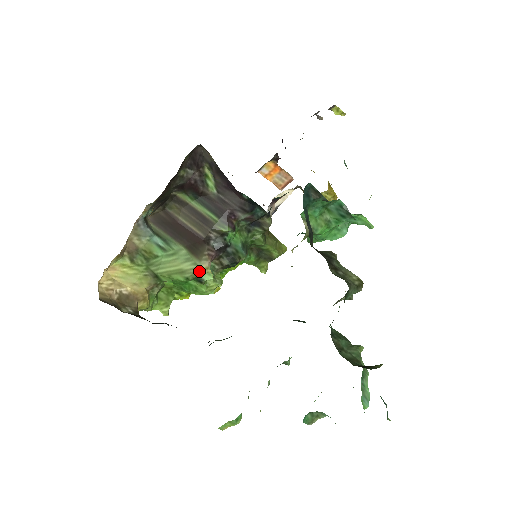
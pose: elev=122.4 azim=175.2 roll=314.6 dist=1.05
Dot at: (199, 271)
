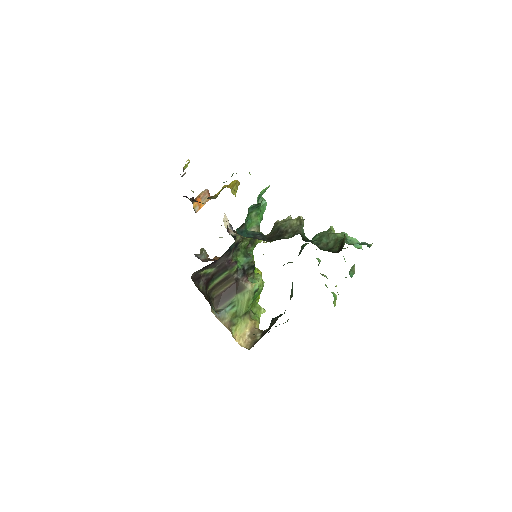
Dot at: (252, 290)
